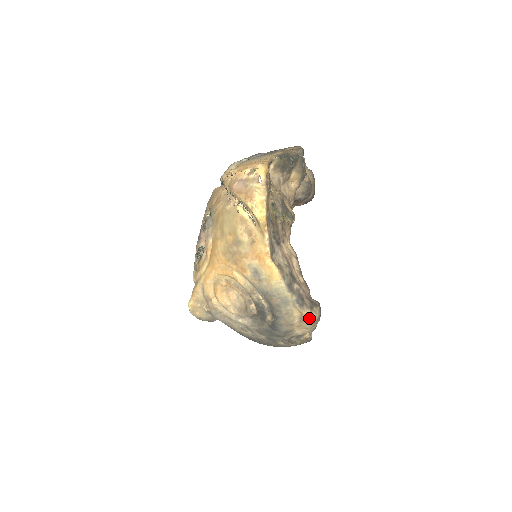
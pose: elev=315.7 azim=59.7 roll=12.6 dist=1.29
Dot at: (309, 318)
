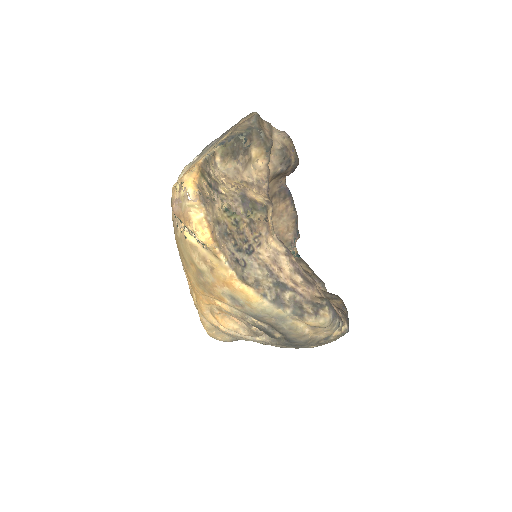
Dot at: (318, 325)
